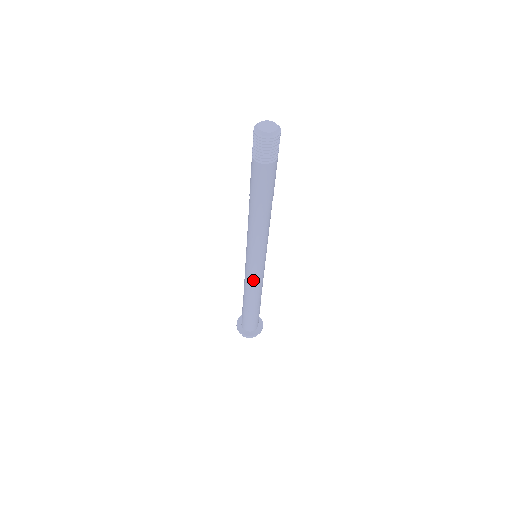
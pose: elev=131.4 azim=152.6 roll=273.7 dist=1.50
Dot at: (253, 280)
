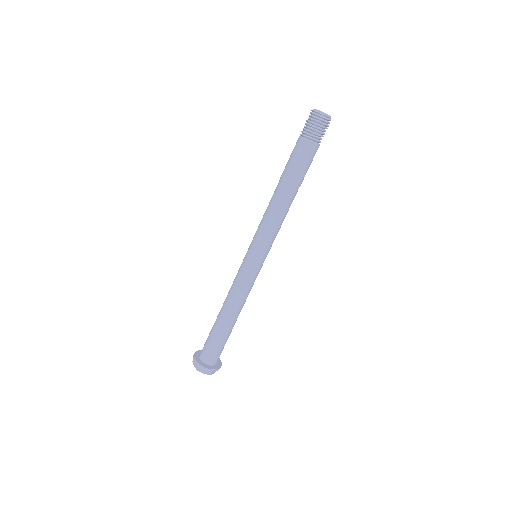
Dot at: (252, 284)
